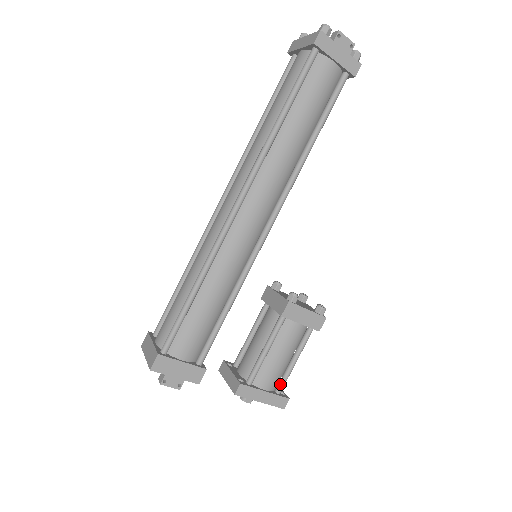
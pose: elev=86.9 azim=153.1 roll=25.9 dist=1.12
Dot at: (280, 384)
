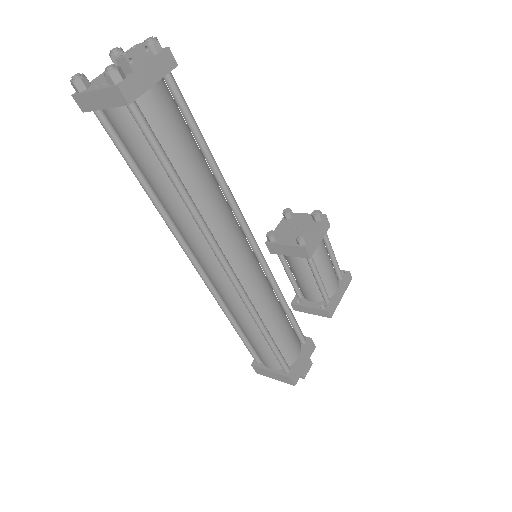
Dot at: (338, 275)
